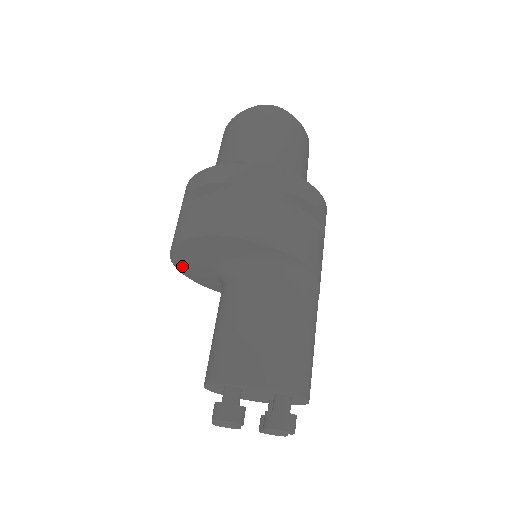
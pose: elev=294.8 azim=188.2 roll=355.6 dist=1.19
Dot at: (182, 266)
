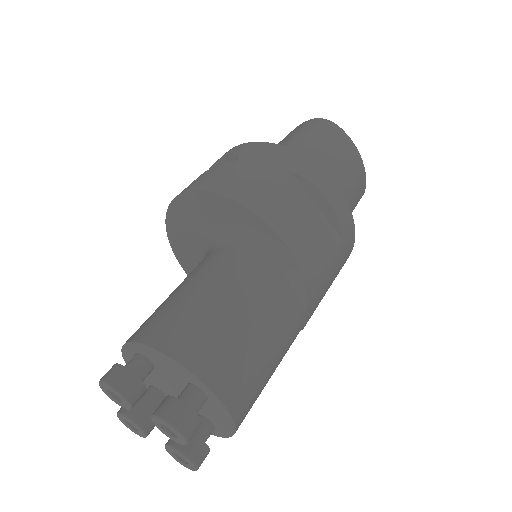
Dot at: (178, 251)
